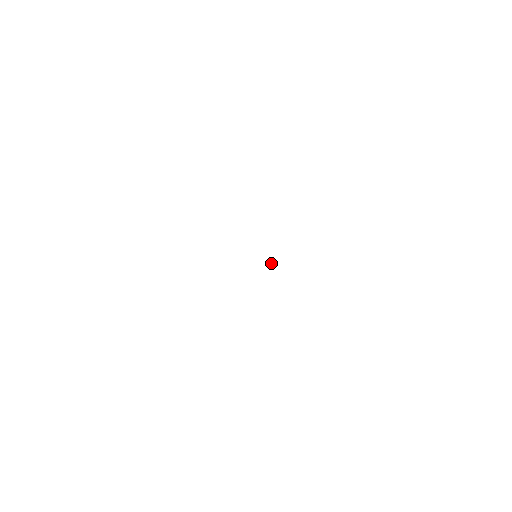
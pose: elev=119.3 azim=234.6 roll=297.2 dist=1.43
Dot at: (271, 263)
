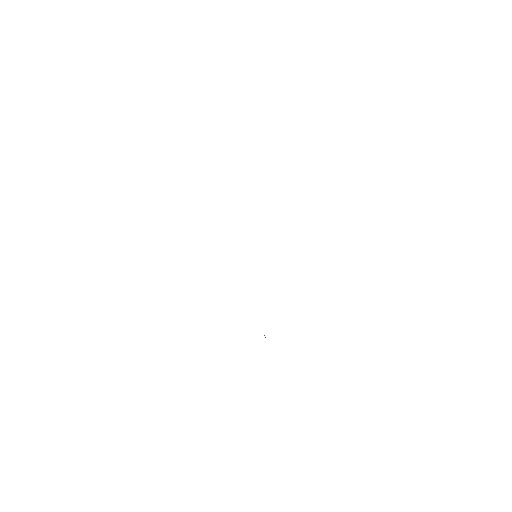
Dot at: occluded
